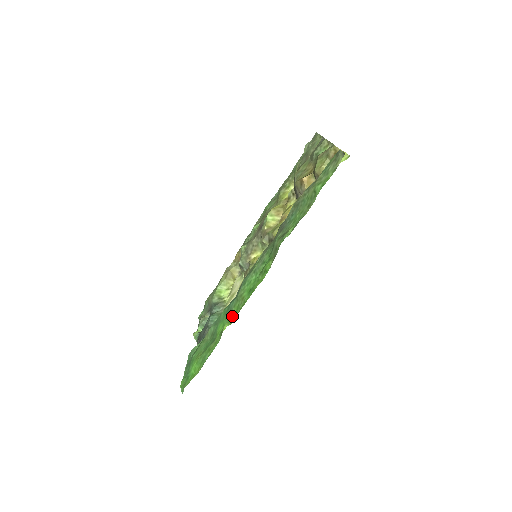
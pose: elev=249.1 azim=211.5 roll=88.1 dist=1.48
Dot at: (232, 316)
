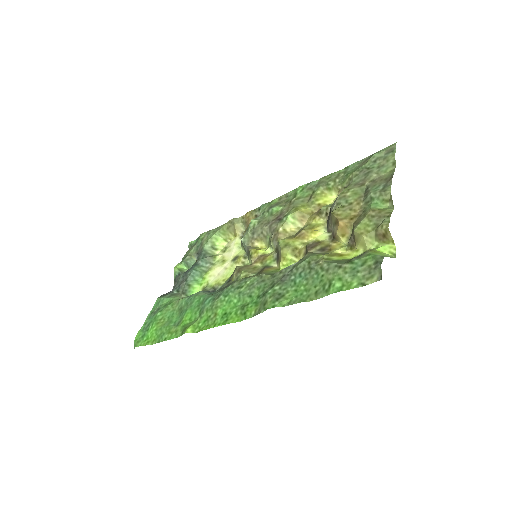
Dot at: (200, 321)
